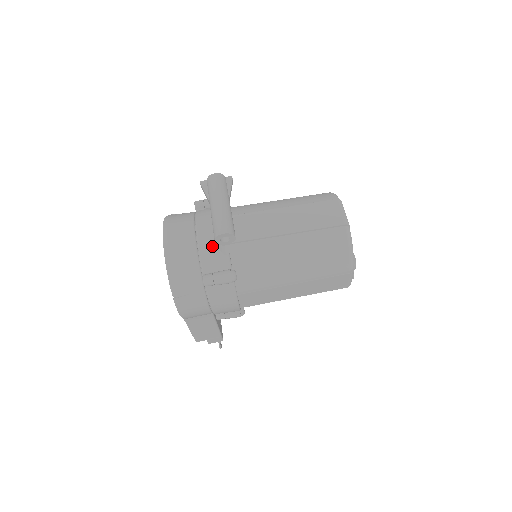
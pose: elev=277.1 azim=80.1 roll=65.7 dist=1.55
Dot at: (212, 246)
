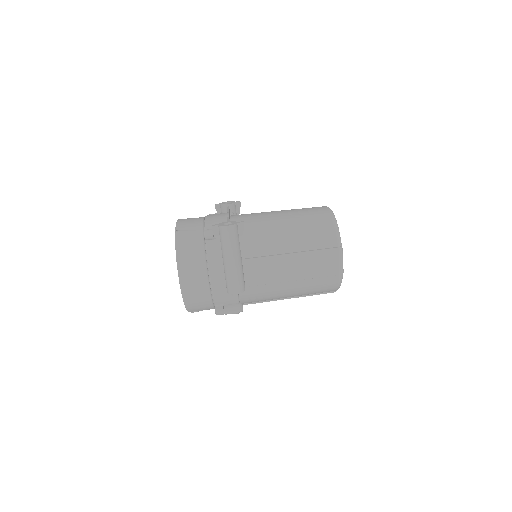
Dot at: (224, 291)
